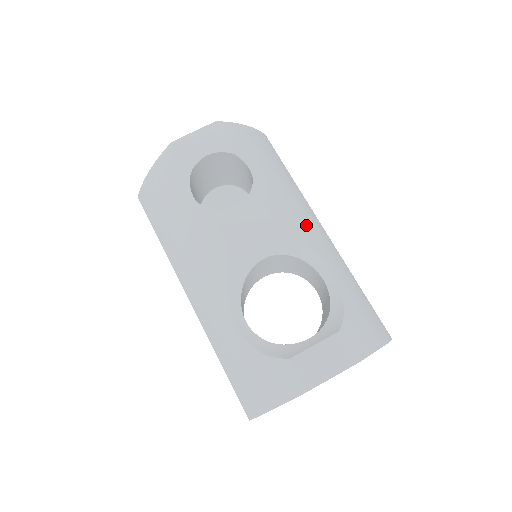
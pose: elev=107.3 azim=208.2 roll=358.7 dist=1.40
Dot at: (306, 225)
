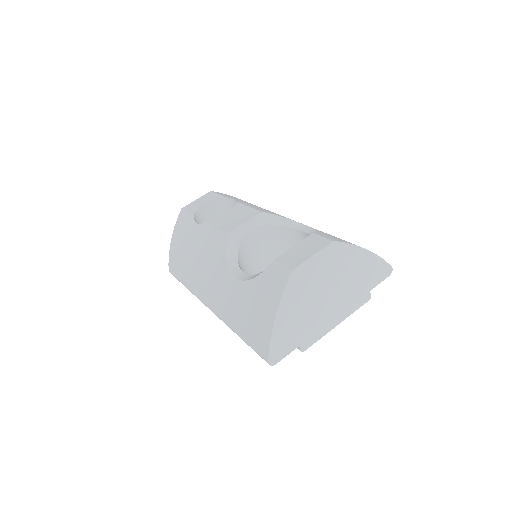
Dot at: occluded
